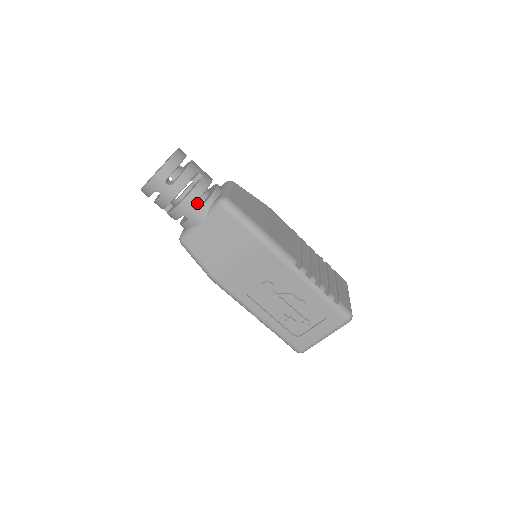
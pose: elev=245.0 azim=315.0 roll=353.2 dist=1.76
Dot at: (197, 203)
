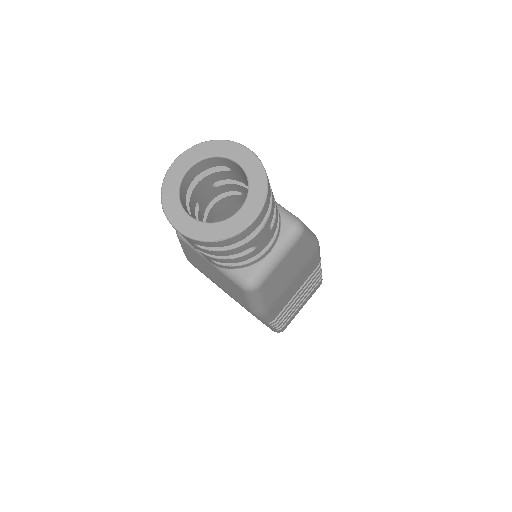
Dot at: (242, 195)
